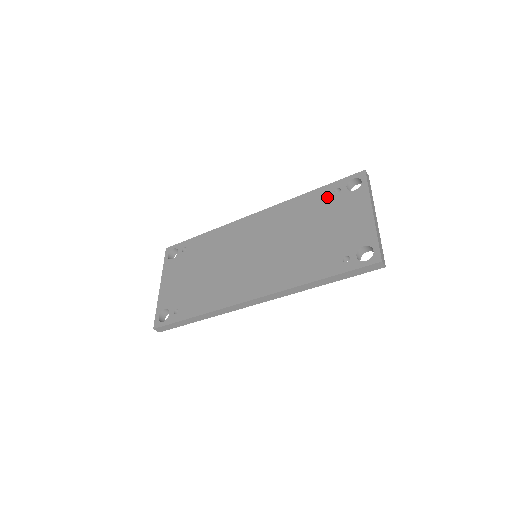
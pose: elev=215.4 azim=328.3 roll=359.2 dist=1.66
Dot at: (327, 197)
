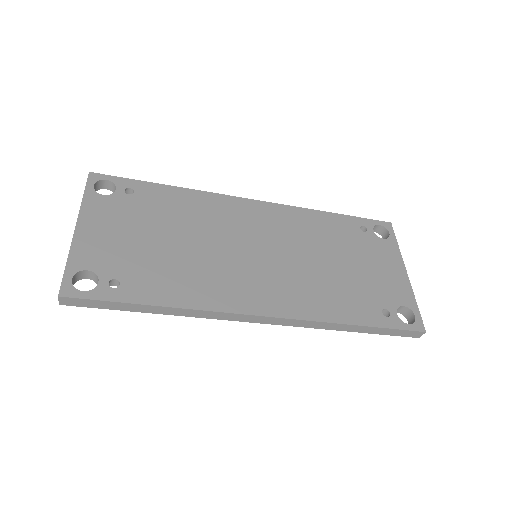
Dot at: (353, 230)
